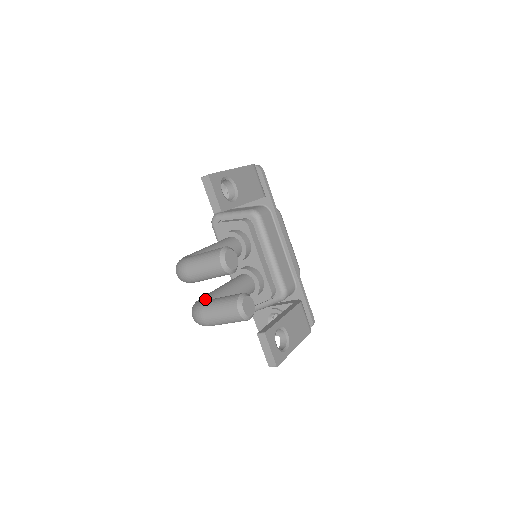
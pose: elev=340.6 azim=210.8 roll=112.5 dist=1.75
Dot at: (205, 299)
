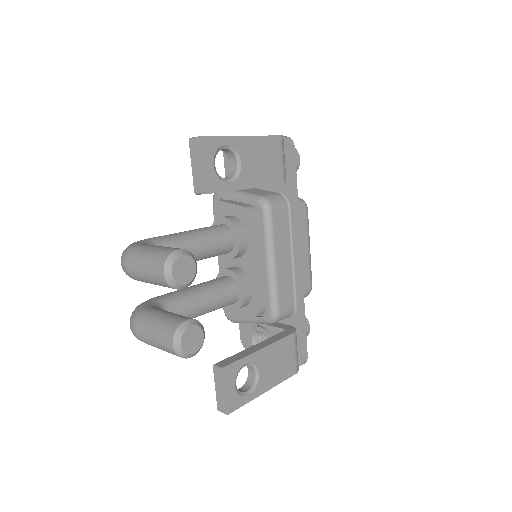
Dot at: (153, 303)
